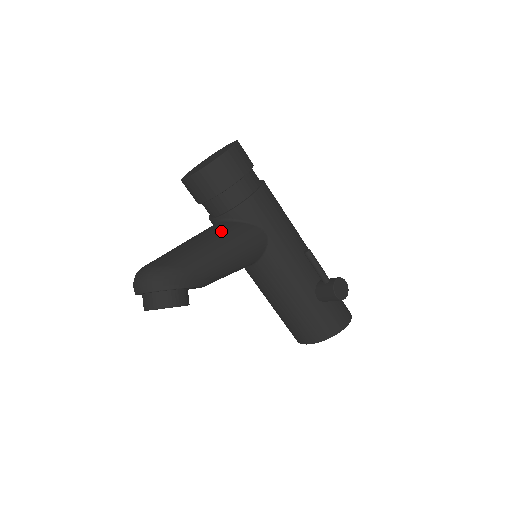
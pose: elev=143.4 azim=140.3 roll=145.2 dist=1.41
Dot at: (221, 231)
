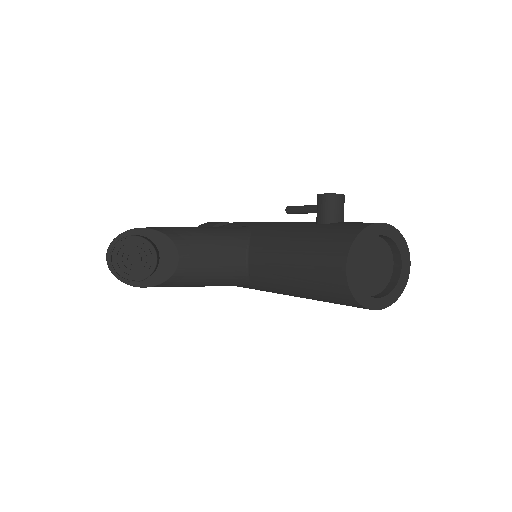
Dot at: occluded
